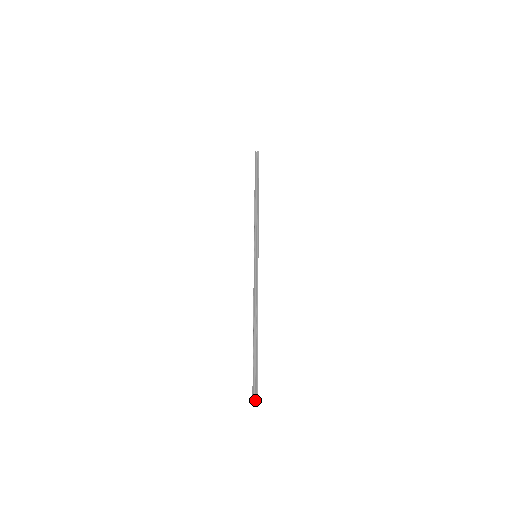
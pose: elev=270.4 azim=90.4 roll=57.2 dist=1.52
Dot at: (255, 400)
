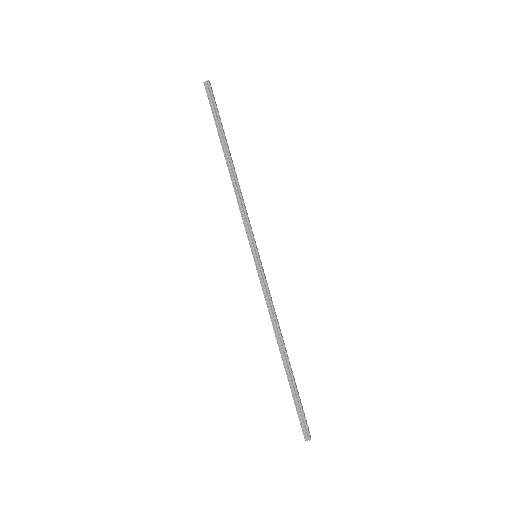
Dot at: (307, 436)
